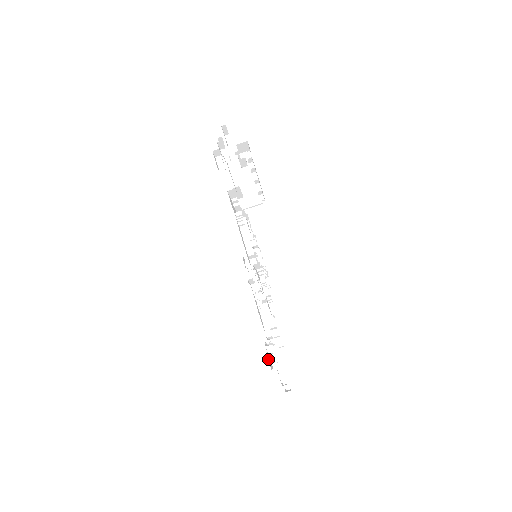
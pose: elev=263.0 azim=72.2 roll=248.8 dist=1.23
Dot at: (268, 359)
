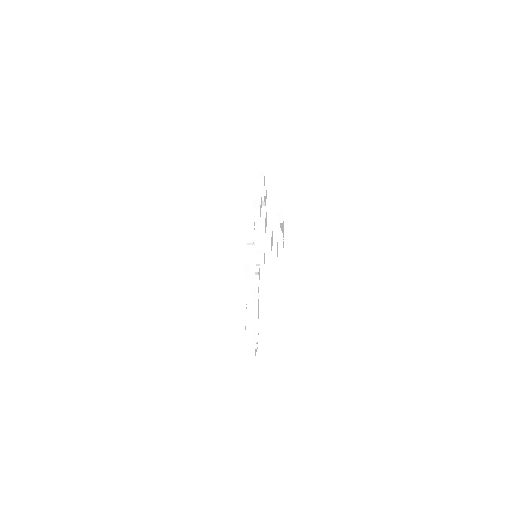
Dot at: occluded
